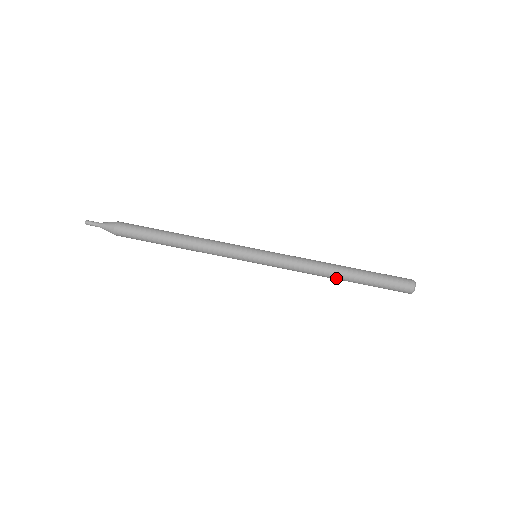
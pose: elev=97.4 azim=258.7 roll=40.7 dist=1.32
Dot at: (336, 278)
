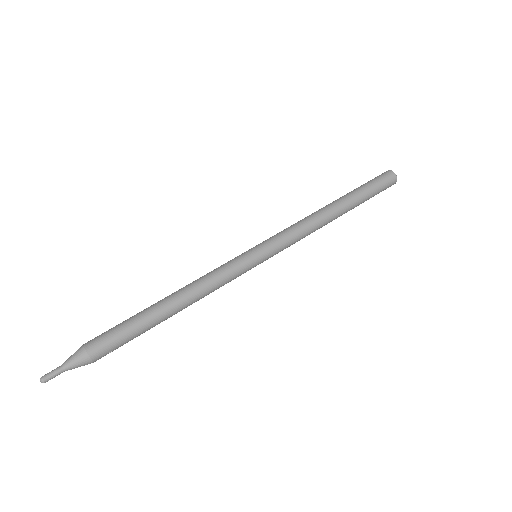
Dot at: (336, 212)
